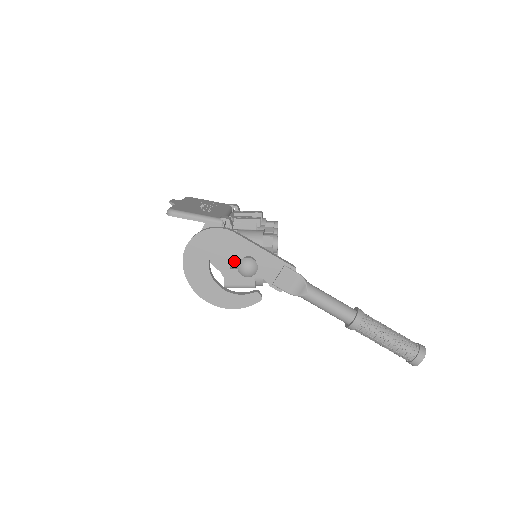
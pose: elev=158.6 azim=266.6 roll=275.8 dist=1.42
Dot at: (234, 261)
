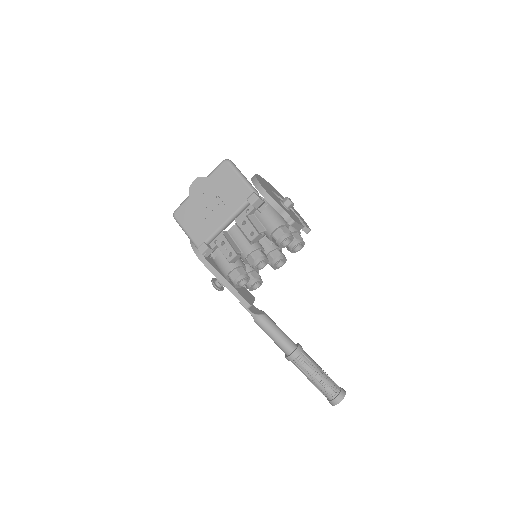
Dot at: occluded
